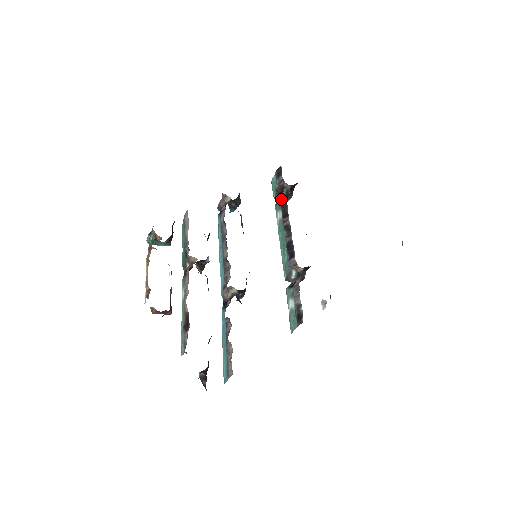
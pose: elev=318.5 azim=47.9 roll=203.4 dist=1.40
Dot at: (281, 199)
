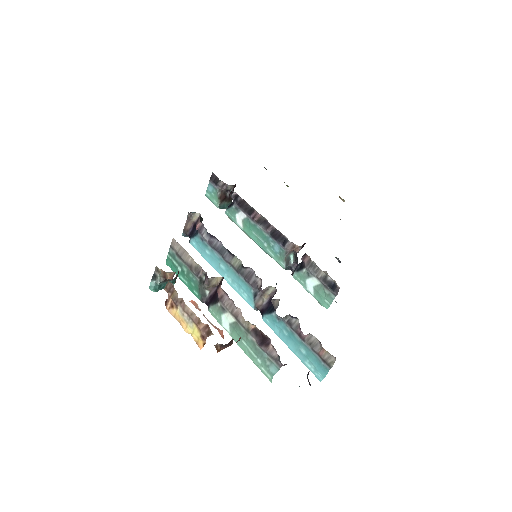
Dot at: (234, 201)
